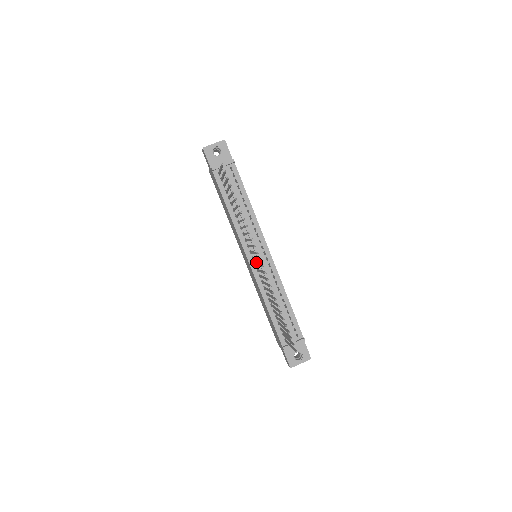
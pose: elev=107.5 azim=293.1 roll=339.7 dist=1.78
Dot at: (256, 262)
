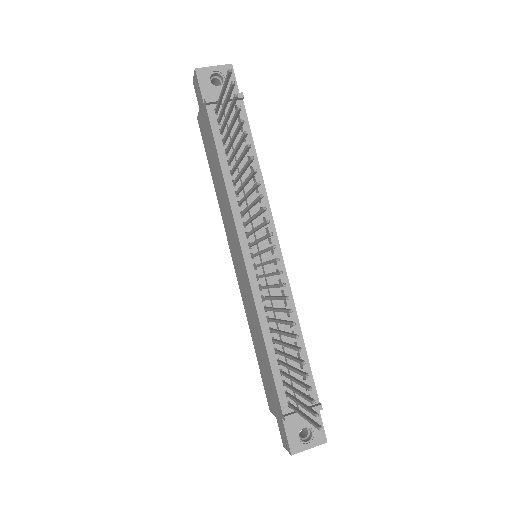
Dot at: (257, 263)
